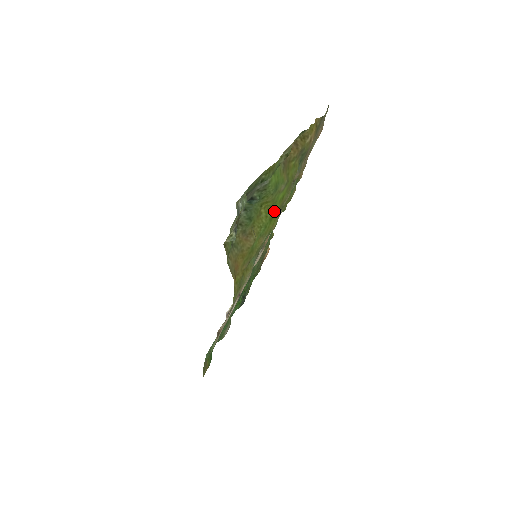
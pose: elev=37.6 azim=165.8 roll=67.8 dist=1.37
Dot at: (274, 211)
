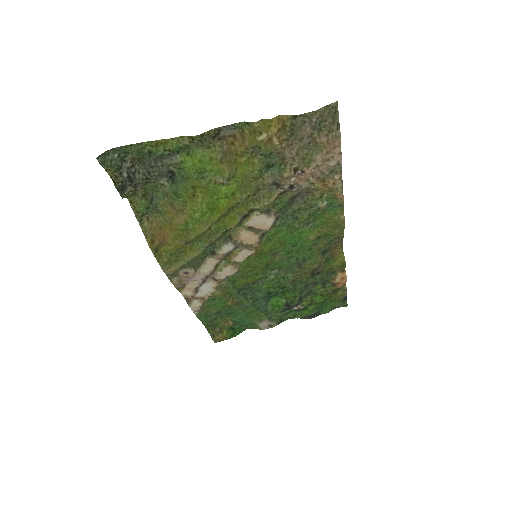
Dot at: (217, 203)
